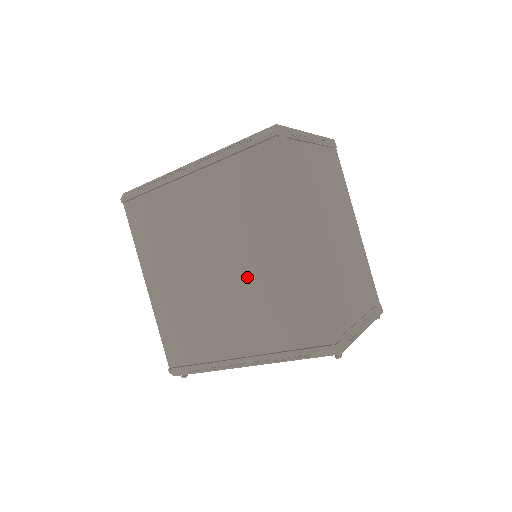
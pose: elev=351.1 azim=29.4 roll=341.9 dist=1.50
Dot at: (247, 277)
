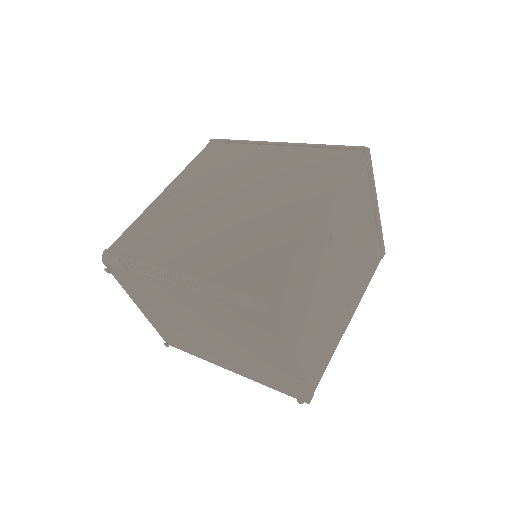
Dot at: (248, 218)
